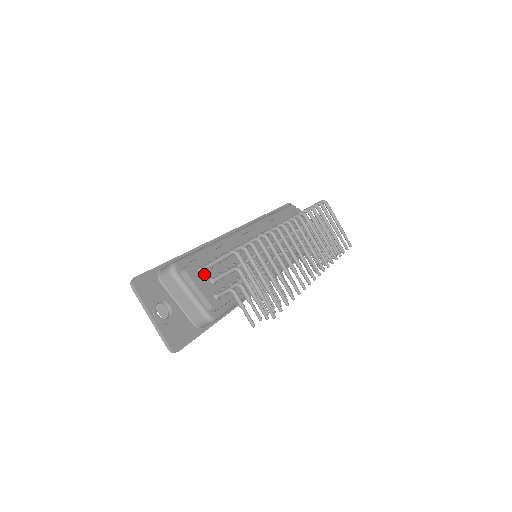
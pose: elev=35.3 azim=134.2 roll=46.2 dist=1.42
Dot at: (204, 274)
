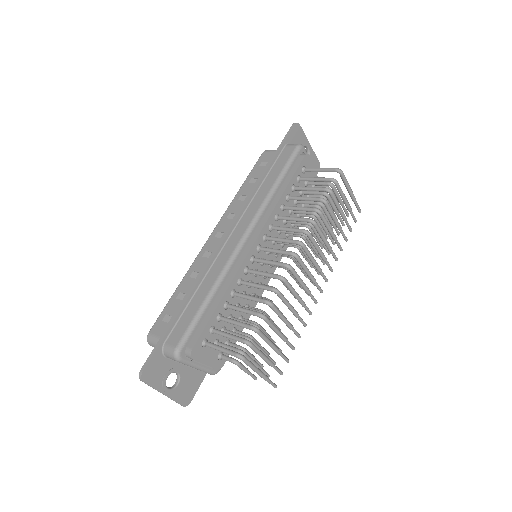
Dot at: occluded
